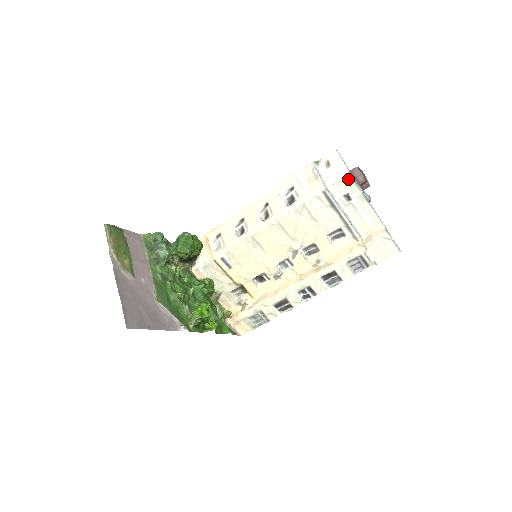
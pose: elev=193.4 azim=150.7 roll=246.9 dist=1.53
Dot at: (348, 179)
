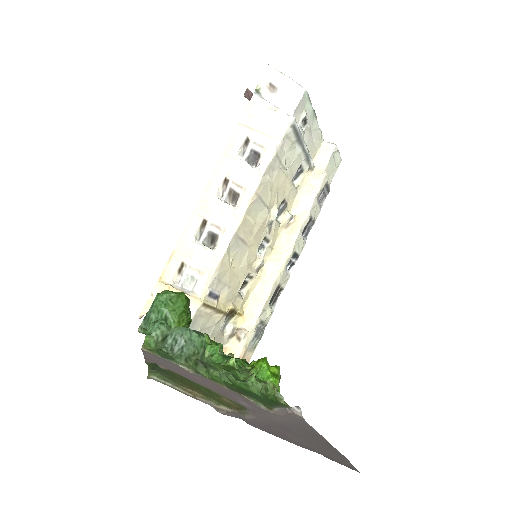
Dot at: (305, 97)
